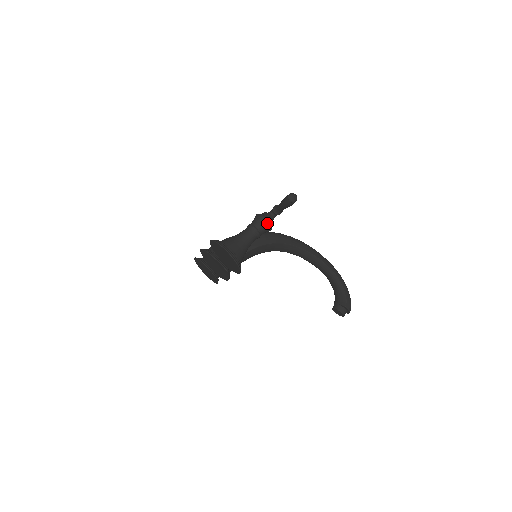
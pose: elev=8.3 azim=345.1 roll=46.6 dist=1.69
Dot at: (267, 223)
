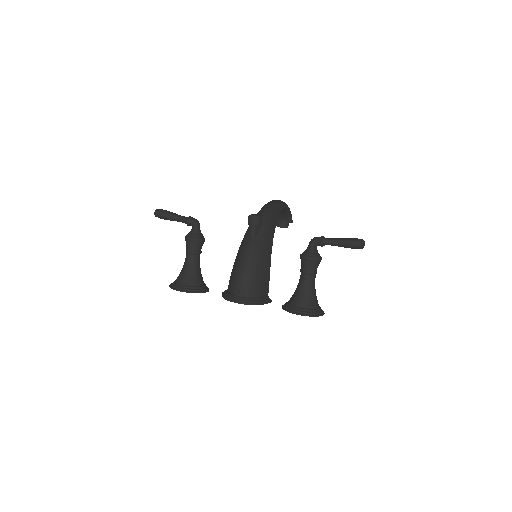
Dot at: occluded
